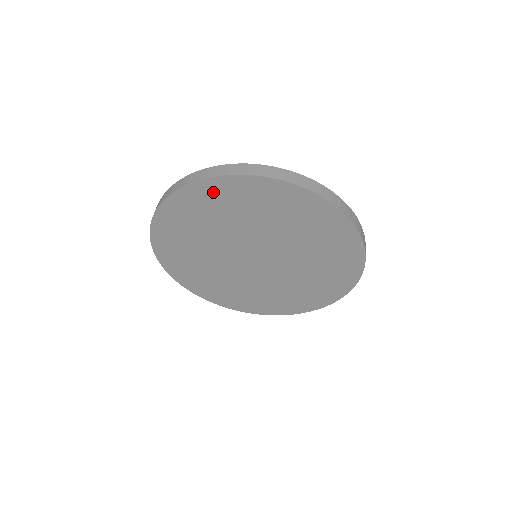
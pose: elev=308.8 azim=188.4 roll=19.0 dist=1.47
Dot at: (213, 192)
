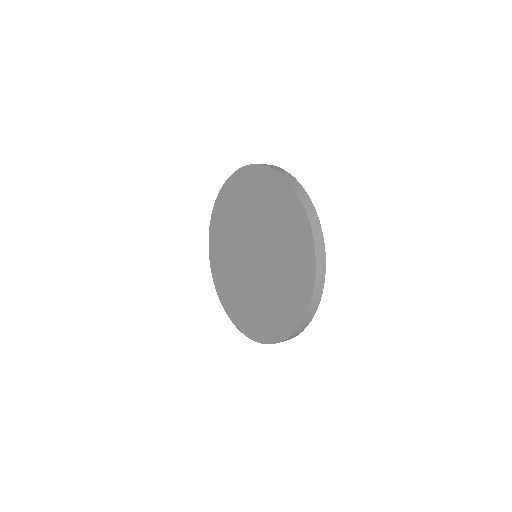
Dot at: (235, 186)
